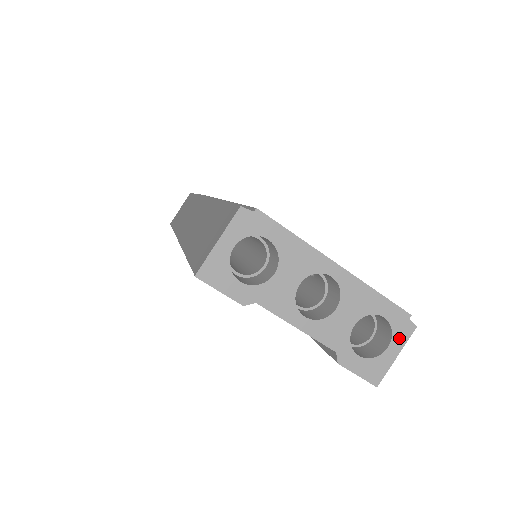
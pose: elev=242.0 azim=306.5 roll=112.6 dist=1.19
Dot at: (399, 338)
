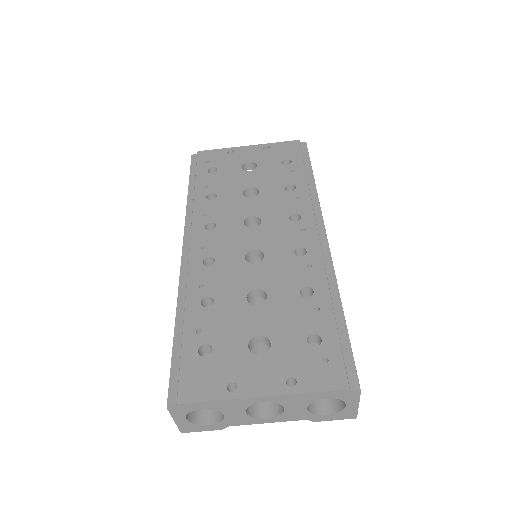
Dot at: (351, 400)
